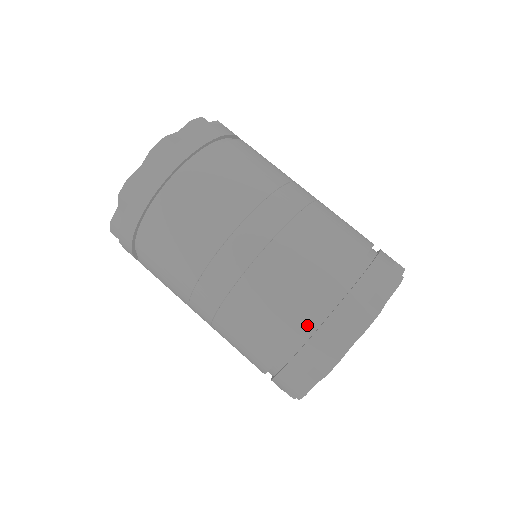
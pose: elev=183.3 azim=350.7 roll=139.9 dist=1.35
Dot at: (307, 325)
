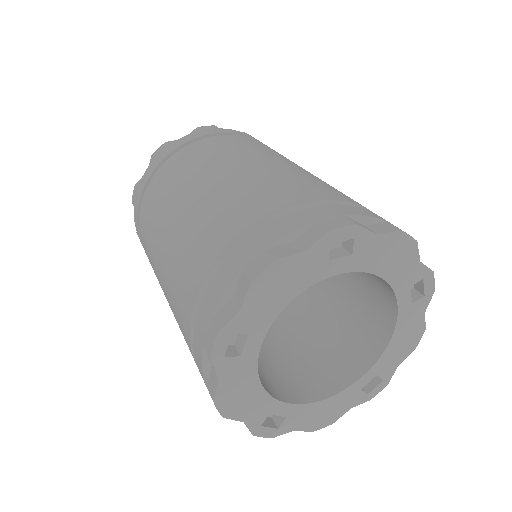
Dot at: (200, 287)
